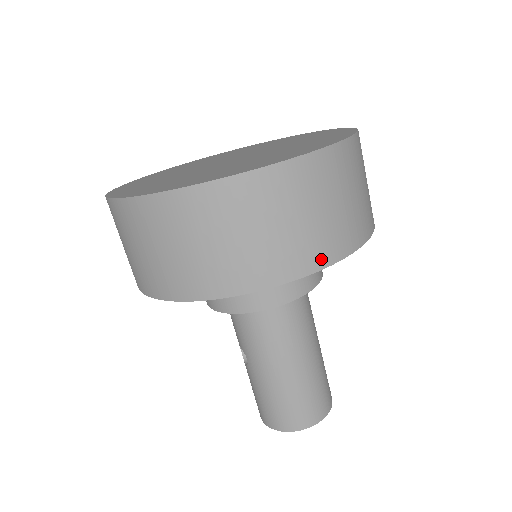
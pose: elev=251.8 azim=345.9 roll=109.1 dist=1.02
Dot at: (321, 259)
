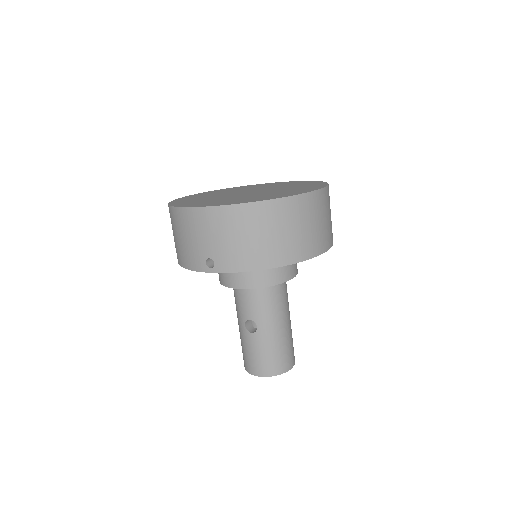
Dot at: (331, 241)
